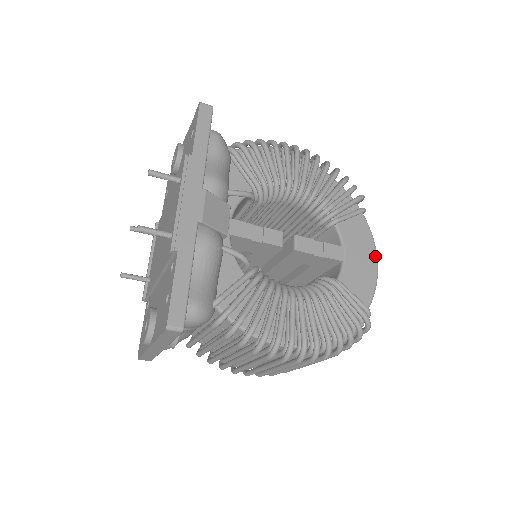
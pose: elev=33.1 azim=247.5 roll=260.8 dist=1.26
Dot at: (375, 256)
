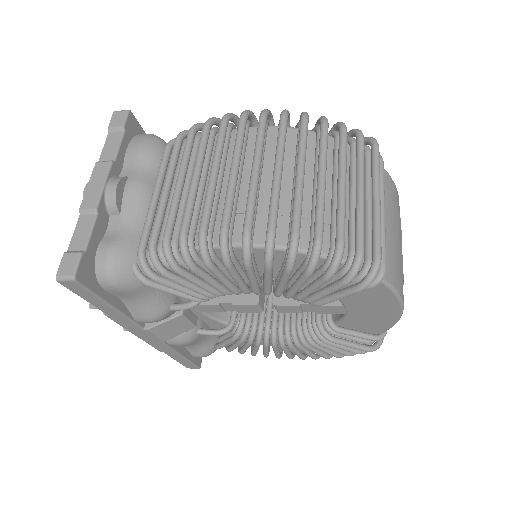
Dot at: (398, 308)
